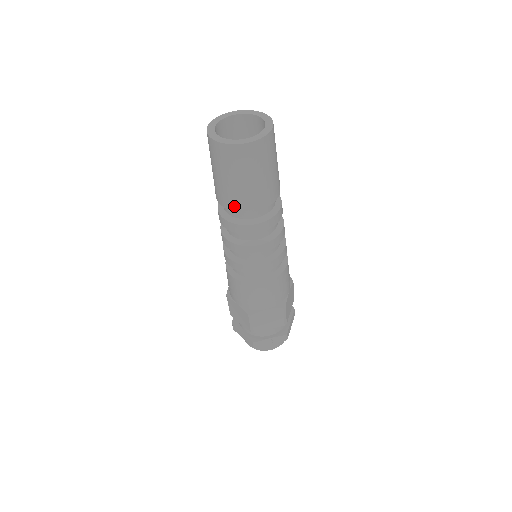
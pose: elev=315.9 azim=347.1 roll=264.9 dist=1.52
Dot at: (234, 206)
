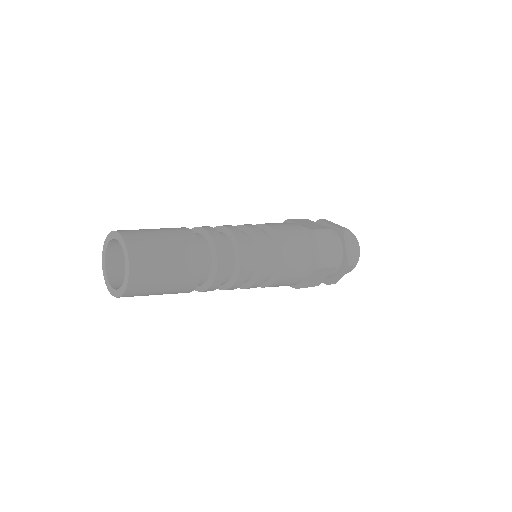
Dot at: occluded
